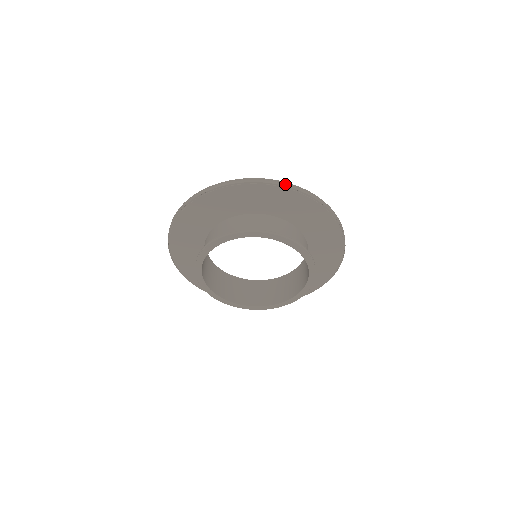
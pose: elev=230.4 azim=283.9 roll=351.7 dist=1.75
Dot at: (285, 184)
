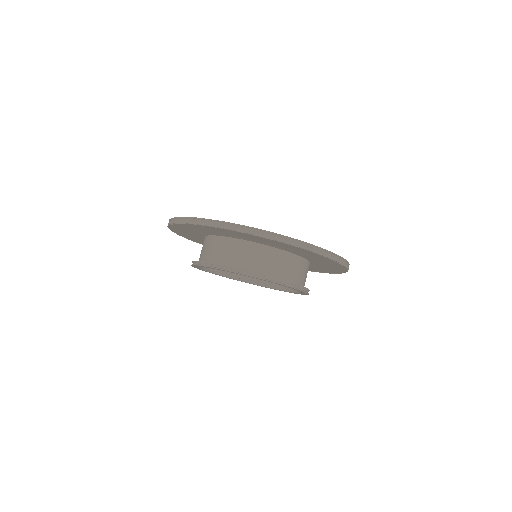
Dot at: (281, 239)
